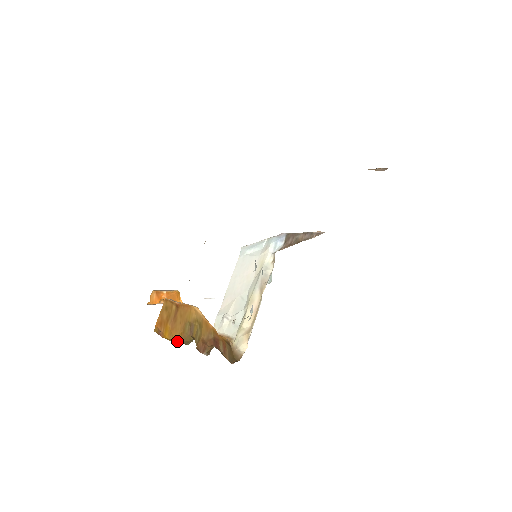
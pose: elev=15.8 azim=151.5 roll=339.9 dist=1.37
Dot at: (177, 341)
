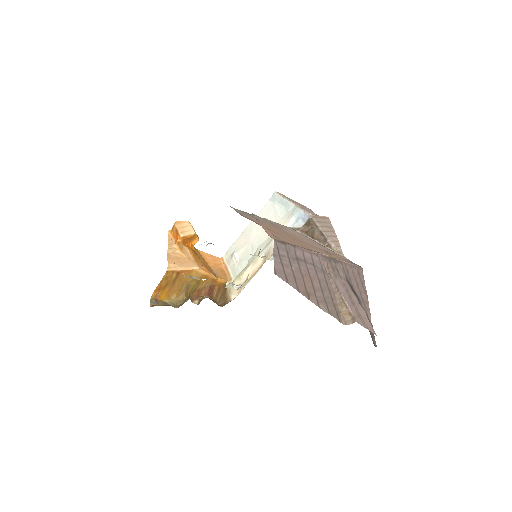
Dot at: (171, 300)
